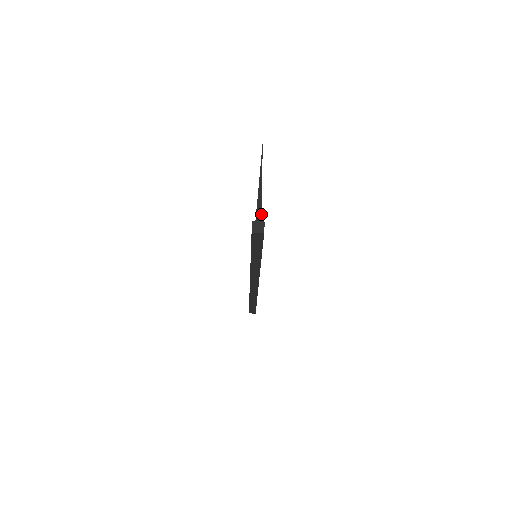
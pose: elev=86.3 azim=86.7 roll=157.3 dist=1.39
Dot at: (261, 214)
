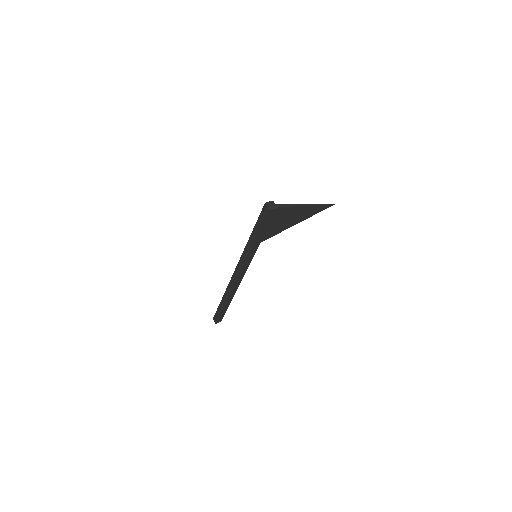
Dot at: (282, 207)
